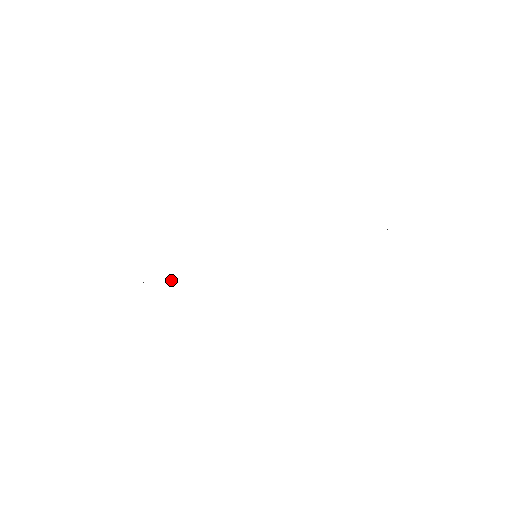
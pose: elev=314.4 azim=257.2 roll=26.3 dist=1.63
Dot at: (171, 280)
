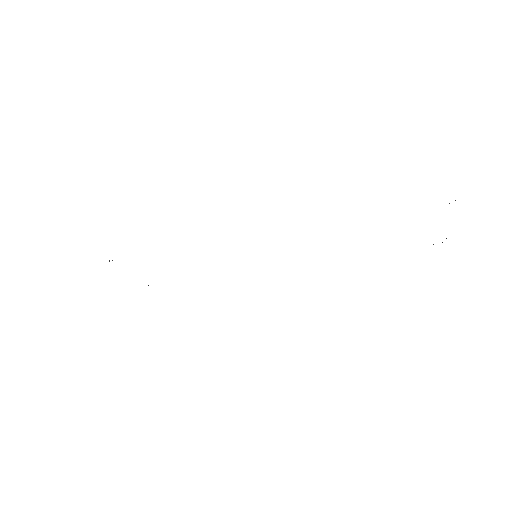
Dot at: (148, 285)
